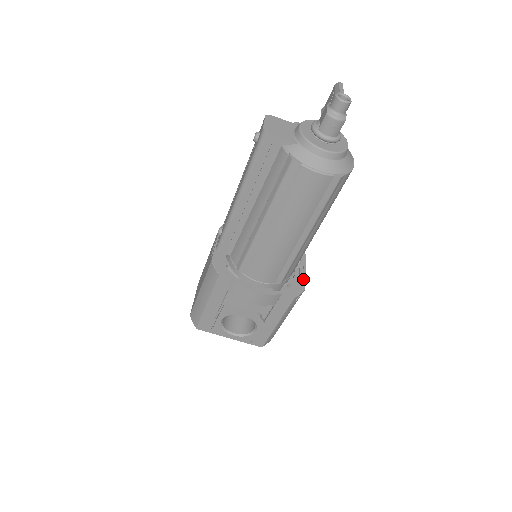
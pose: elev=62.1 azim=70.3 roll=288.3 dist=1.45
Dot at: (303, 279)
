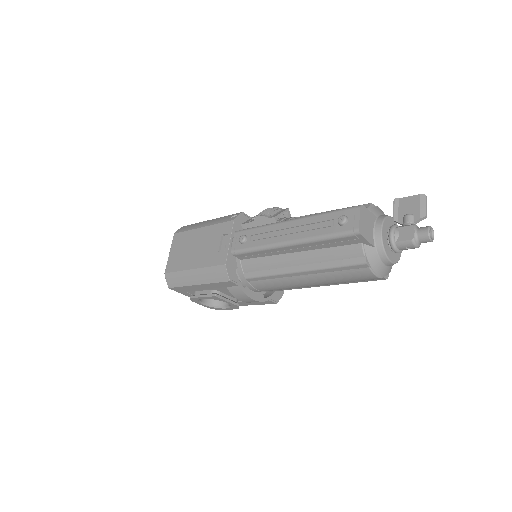
Dot at: occluded
